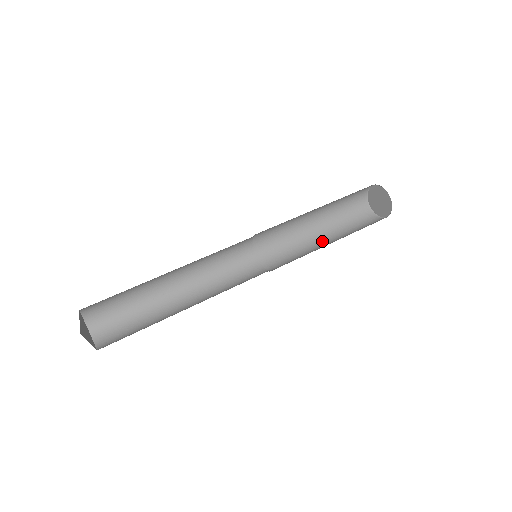
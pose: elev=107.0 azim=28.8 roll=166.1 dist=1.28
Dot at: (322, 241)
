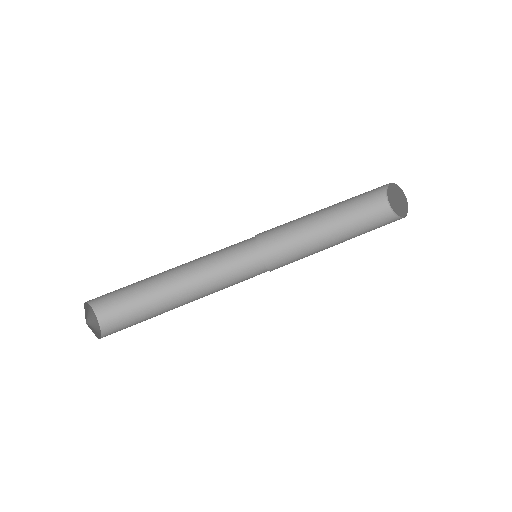
Dot at: (337, 244)
